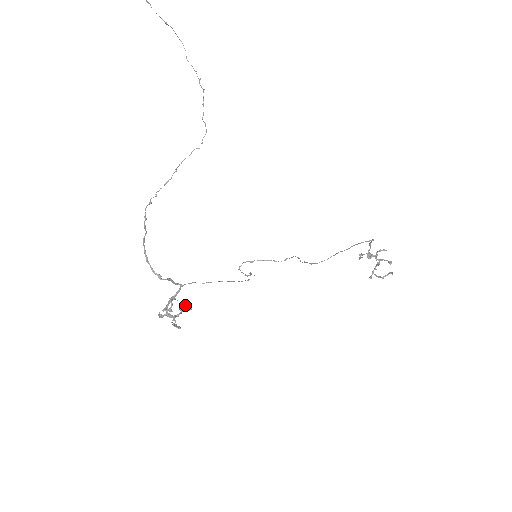
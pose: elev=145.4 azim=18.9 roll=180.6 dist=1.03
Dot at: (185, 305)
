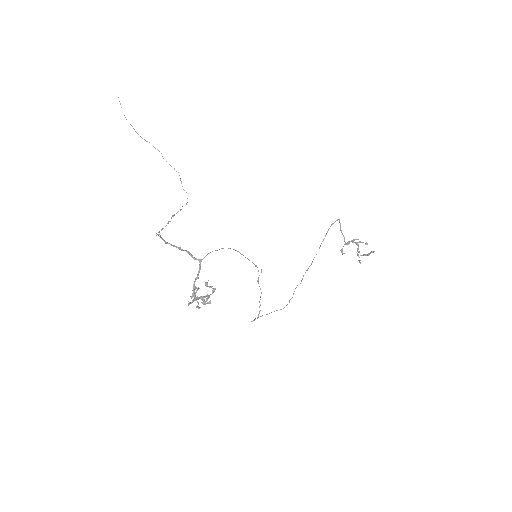
Dot at: (209, 286)
